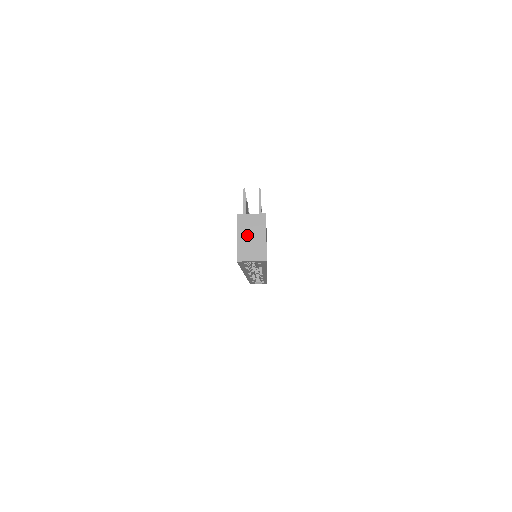
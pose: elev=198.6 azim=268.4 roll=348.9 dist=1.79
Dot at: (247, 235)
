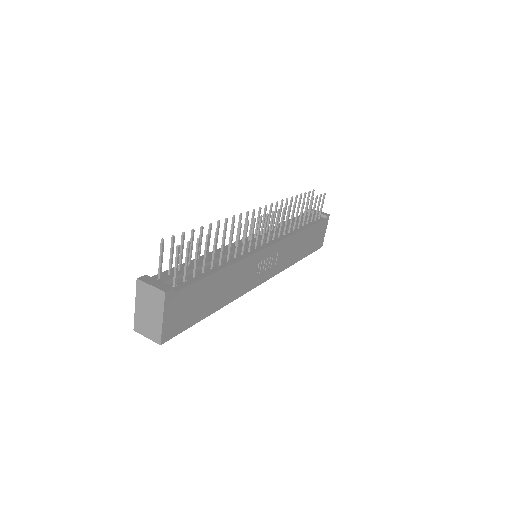
Dot at: (145, 307)
